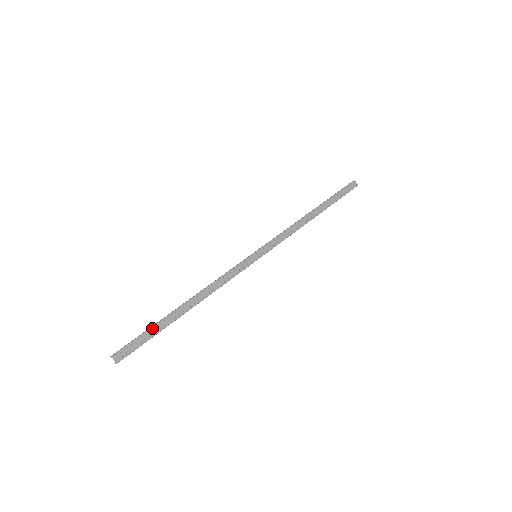
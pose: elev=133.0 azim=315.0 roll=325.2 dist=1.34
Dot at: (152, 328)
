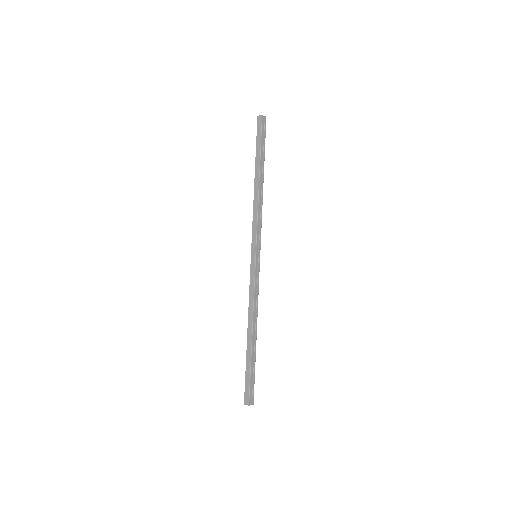
Dot at: (251, 369)
